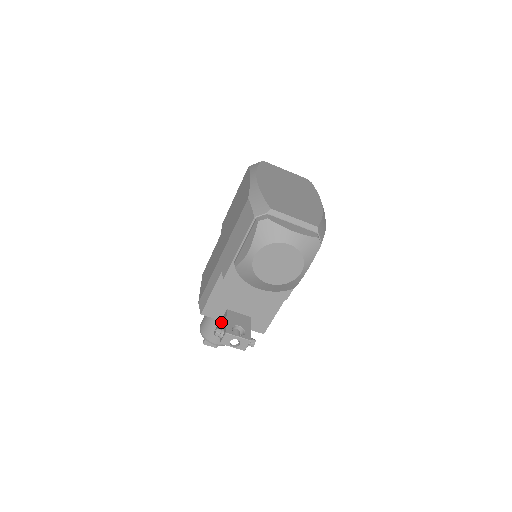
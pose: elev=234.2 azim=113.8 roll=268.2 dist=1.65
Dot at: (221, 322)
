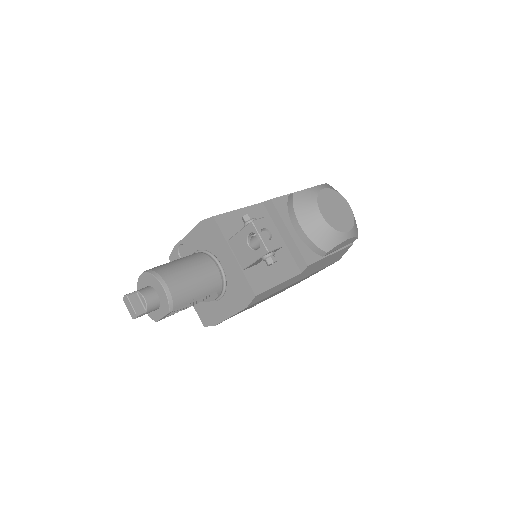
Dot at: (231, 237)
